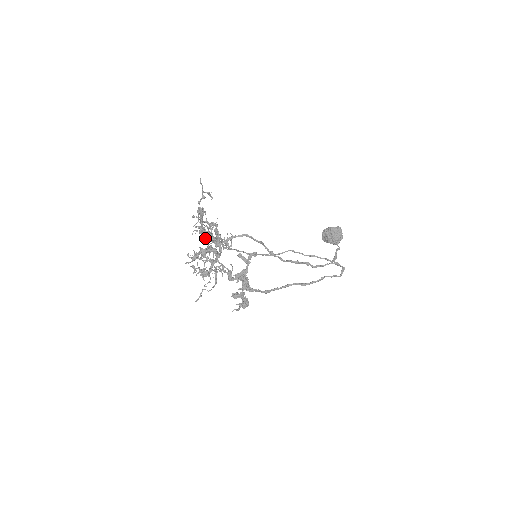
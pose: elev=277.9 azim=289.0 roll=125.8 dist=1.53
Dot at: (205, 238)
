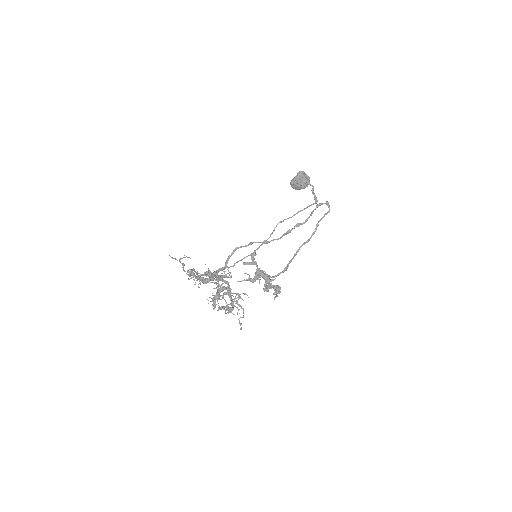
Dot at: (210, 277)
